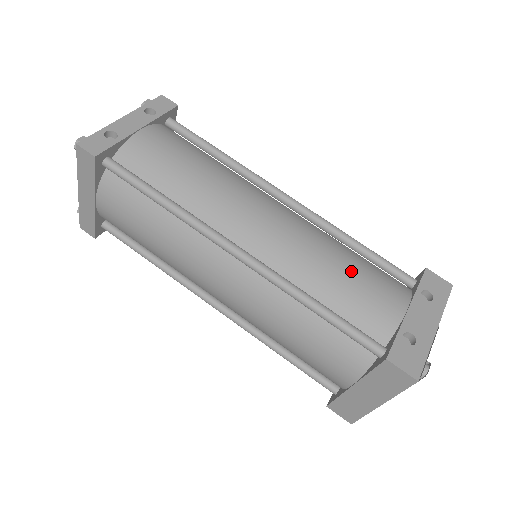
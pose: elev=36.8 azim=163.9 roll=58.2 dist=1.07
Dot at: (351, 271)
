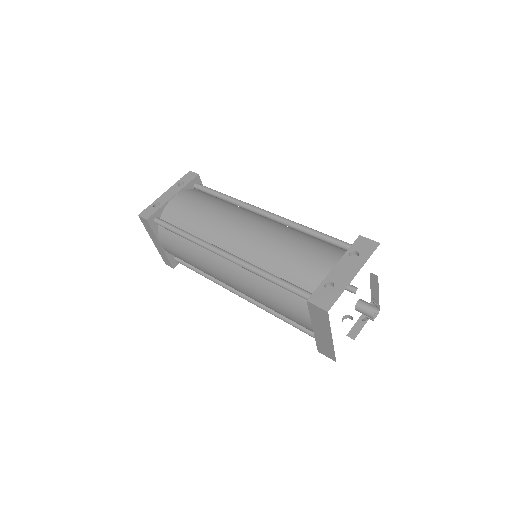
Dot at: (296, 250)
